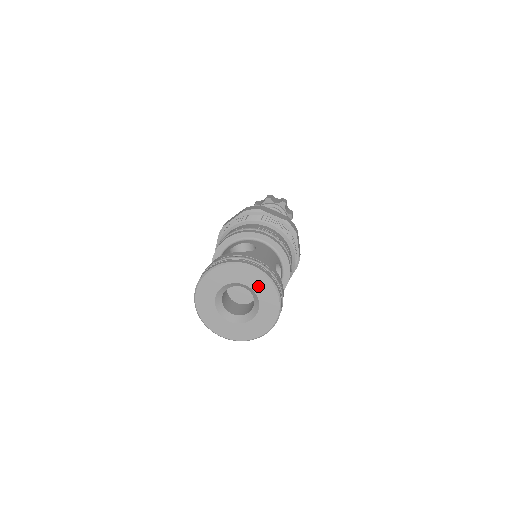
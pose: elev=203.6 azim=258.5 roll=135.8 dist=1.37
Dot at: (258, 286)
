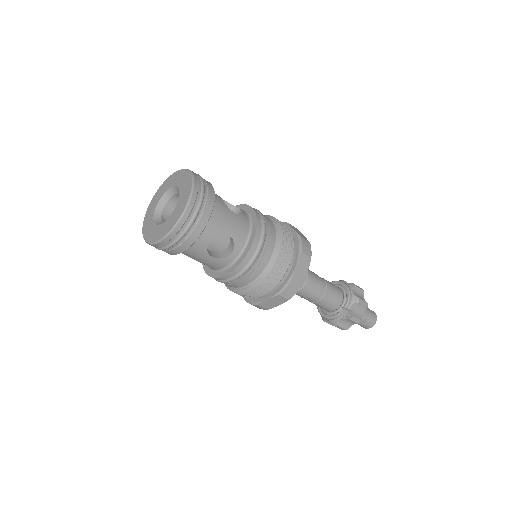
Dot at: (176, 181)
